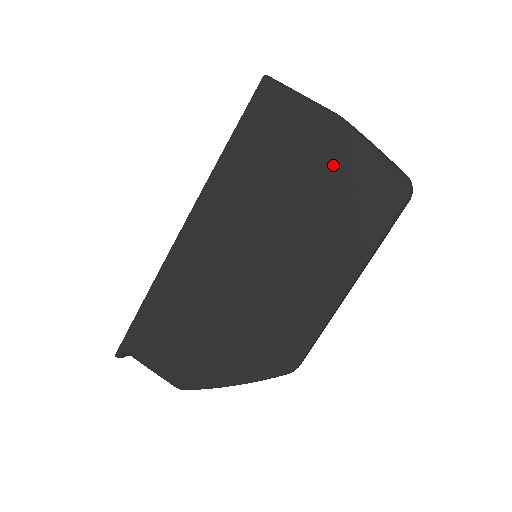
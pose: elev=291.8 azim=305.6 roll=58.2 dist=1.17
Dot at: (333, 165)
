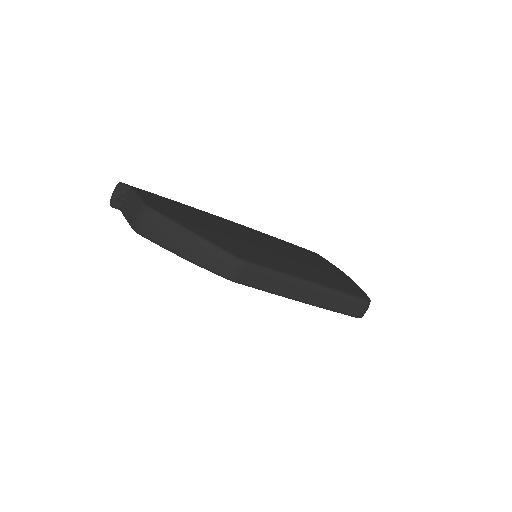
Dot at: (334, 272)
